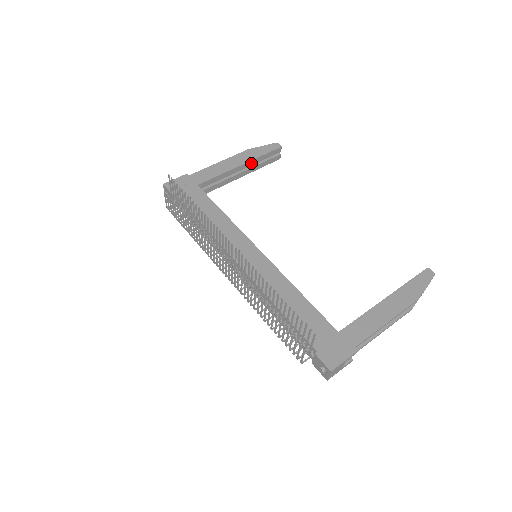
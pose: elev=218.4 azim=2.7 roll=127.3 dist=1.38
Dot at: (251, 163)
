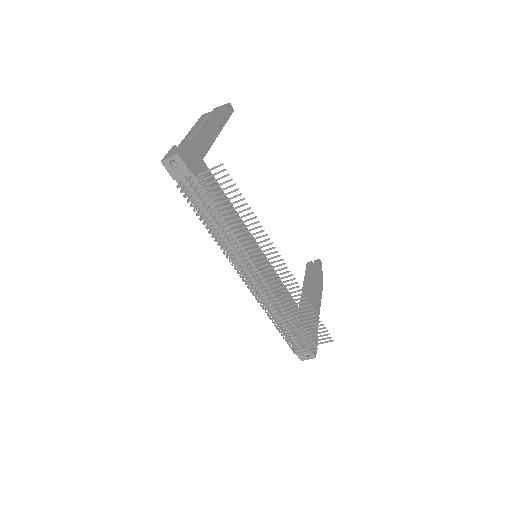
Dot at: occluded
